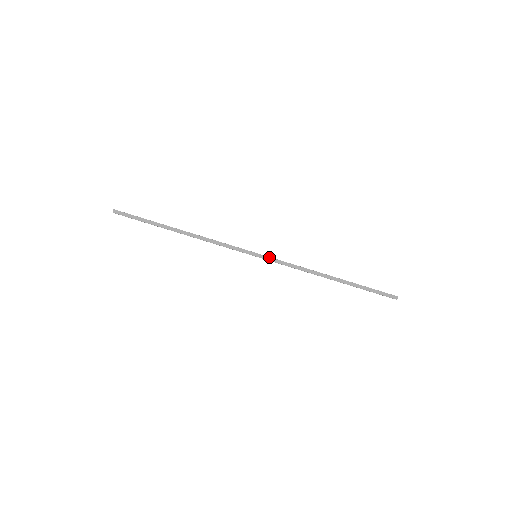
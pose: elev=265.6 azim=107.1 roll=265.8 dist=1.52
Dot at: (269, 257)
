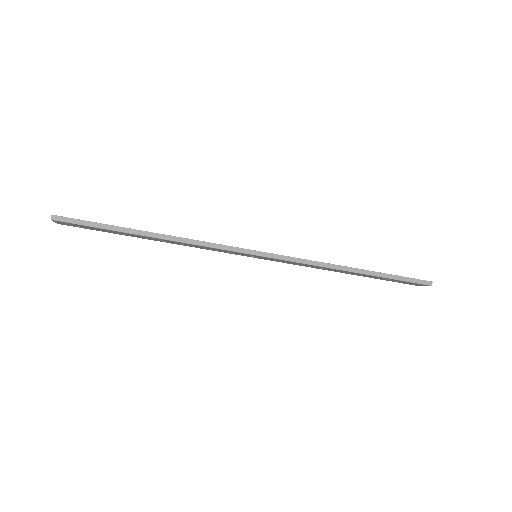
Dot at: (276, 254)
